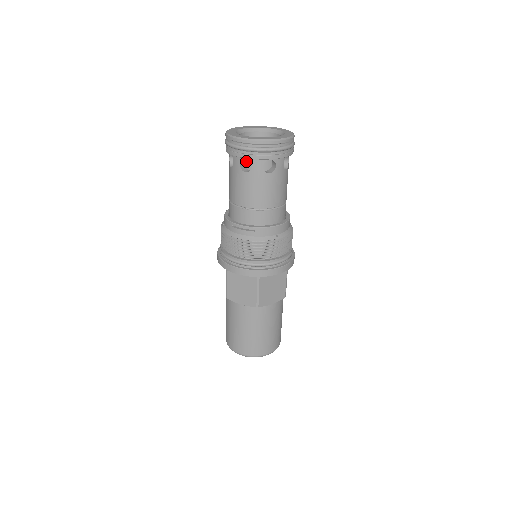
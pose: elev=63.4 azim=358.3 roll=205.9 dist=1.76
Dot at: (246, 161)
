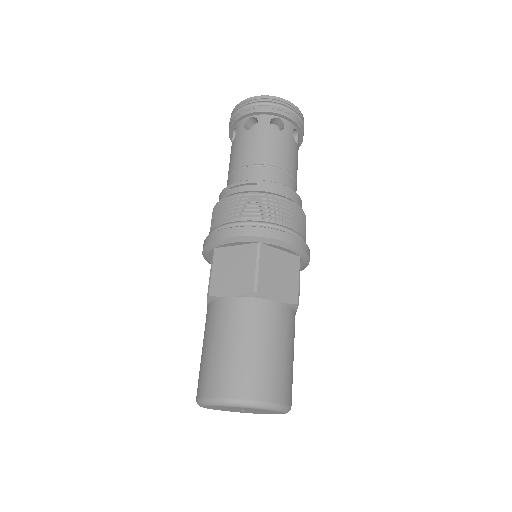
Dot at: occluded
